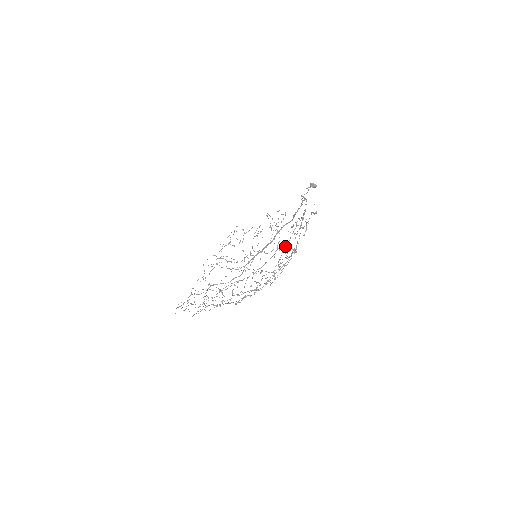
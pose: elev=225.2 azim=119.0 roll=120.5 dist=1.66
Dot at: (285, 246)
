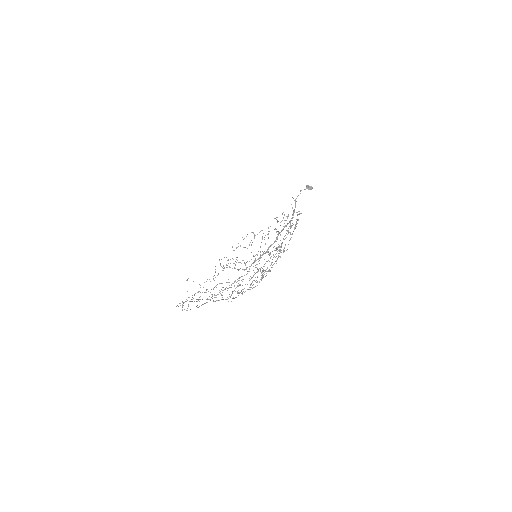
Dot at: occluded
